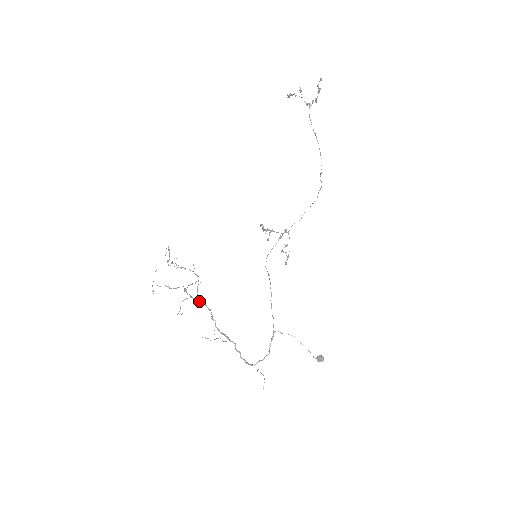
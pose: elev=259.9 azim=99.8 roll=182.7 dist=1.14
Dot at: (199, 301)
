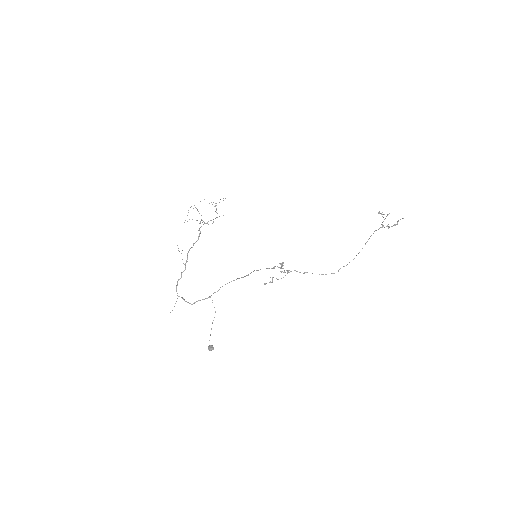
Dot at: occluded
